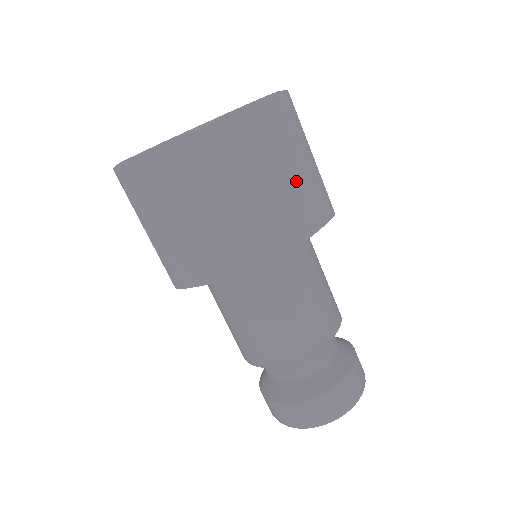
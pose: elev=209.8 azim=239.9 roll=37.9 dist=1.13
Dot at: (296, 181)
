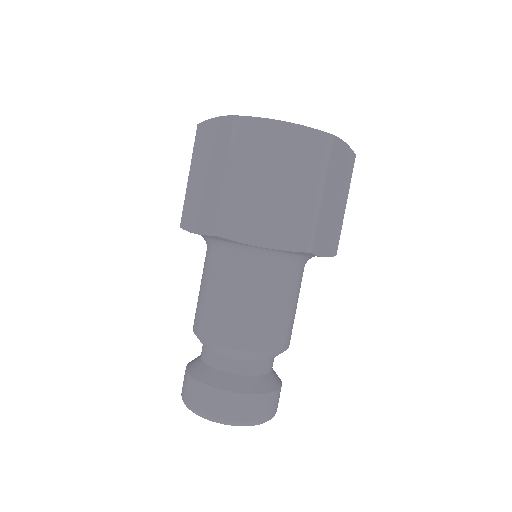
Dot at: (337, 213)
